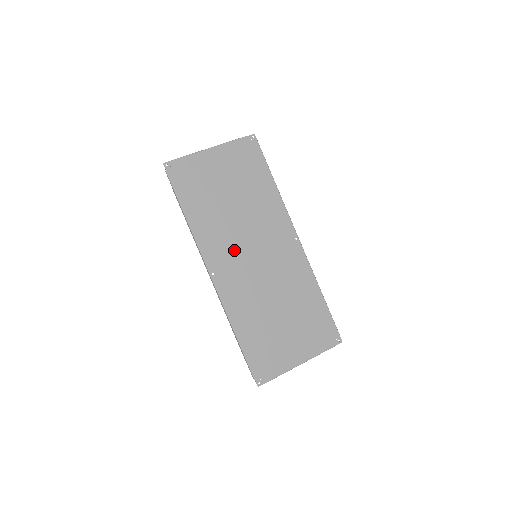
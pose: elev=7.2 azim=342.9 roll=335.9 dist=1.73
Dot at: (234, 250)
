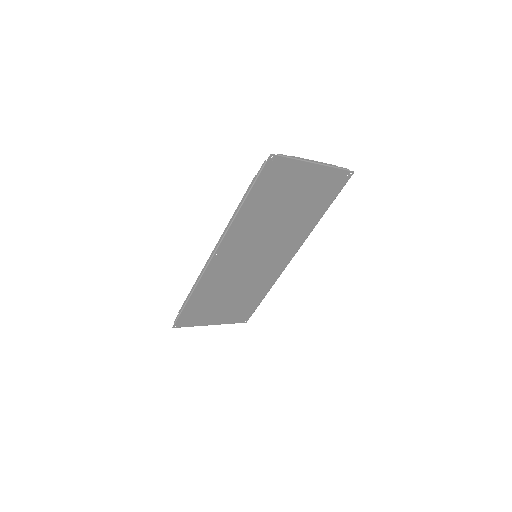
Dot at: (247, 246)
